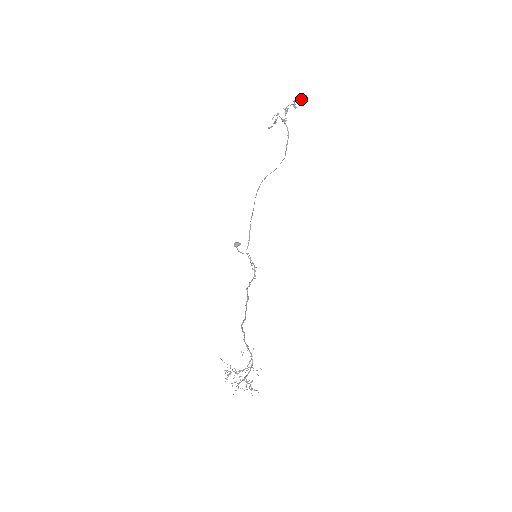
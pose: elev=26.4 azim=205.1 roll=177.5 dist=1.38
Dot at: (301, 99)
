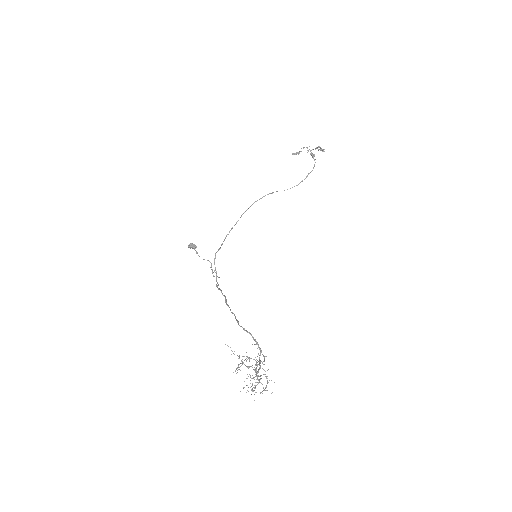
Dot at: (320, 150)
